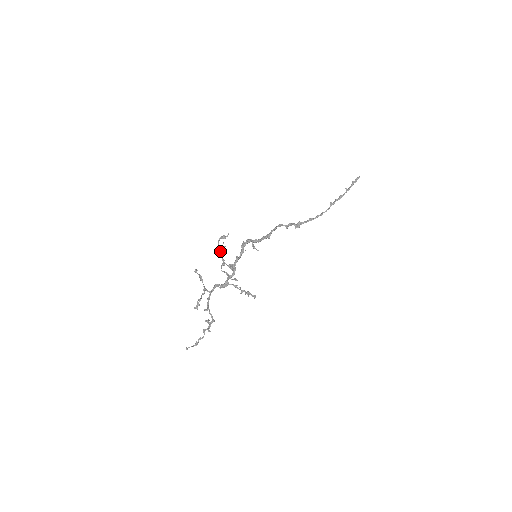
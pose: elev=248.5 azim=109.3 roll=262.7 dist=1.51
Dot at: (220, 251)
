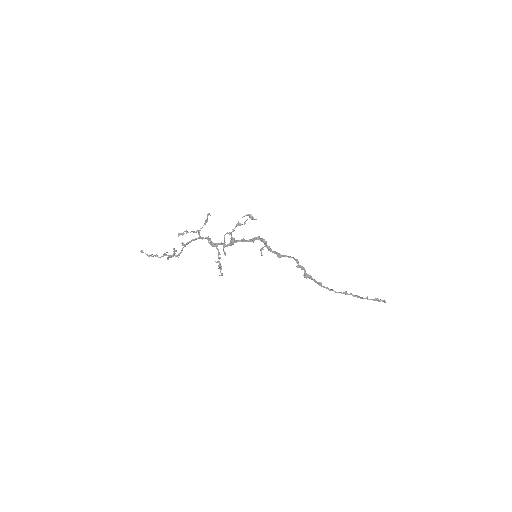
Dot at: (238, 222)
